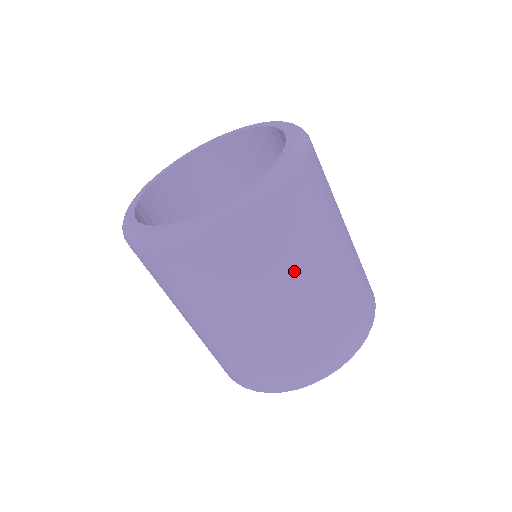
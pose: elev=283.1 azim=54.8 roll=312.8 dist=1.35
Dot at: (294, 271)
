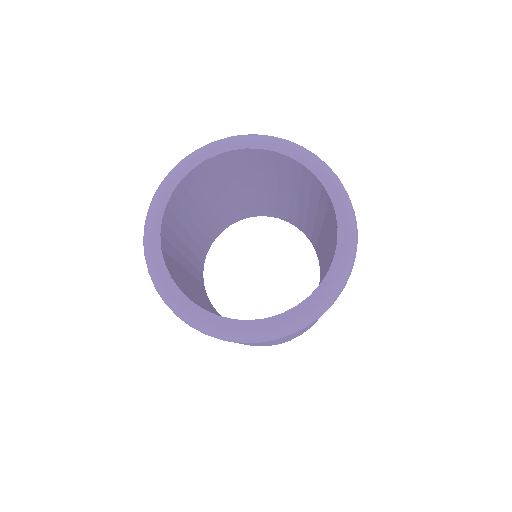
Dot at: occluded
